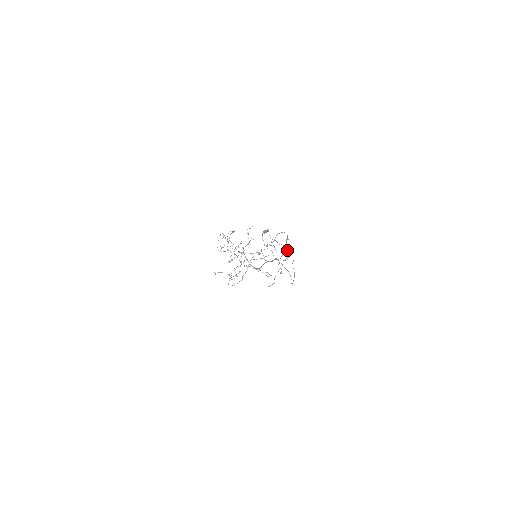
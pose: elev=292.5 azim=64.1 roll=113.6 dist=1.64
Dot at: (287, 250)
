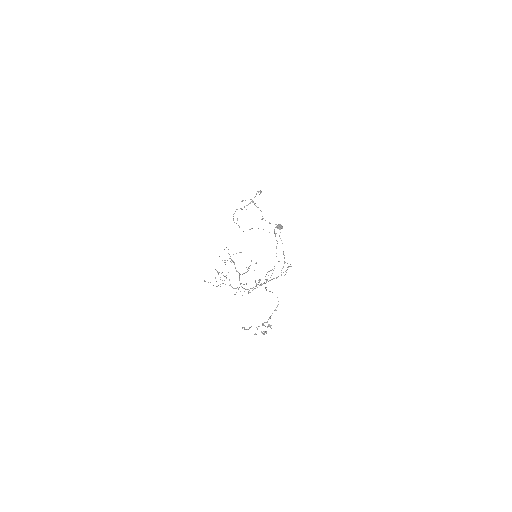
Dot at: occluded
